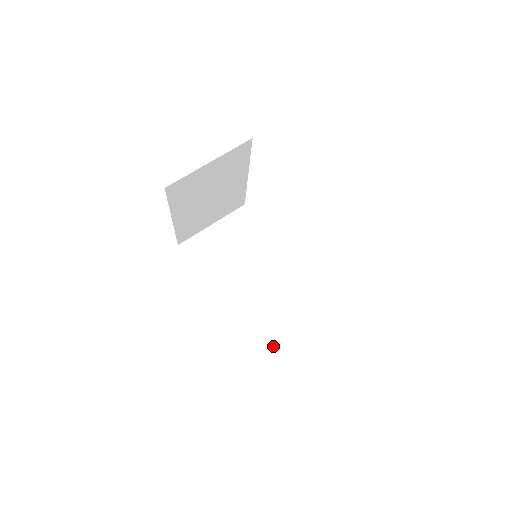
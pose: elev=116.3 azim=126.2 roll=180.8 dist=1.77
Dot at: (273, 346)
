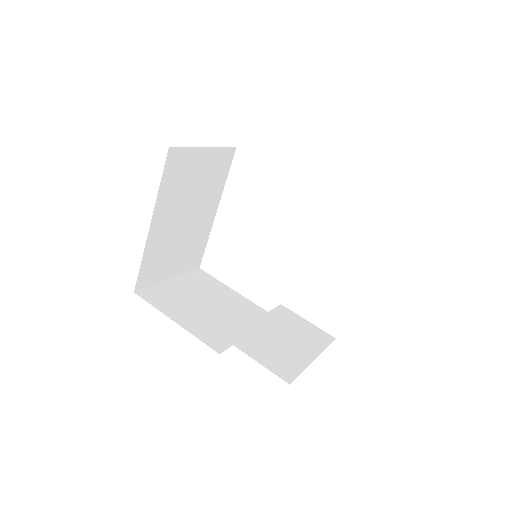
Dot at: (295, 370)
